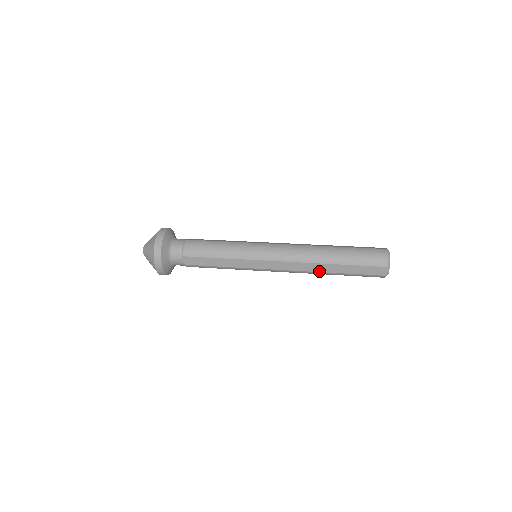
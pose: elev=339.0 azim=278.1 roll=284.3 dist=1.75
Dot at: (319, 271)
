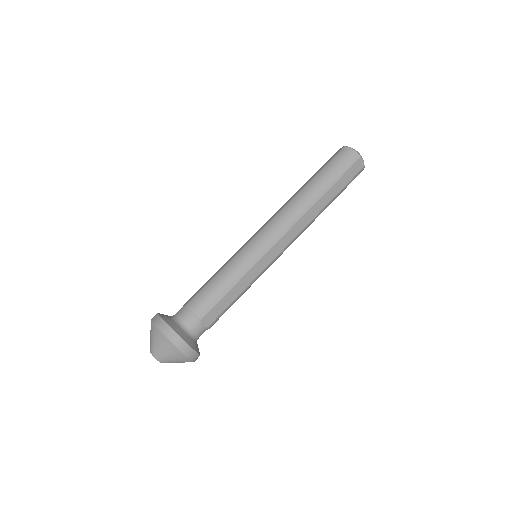
Dot at: (317, 213)
